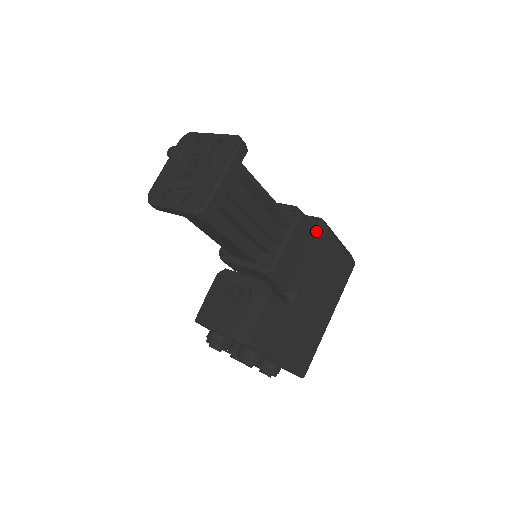
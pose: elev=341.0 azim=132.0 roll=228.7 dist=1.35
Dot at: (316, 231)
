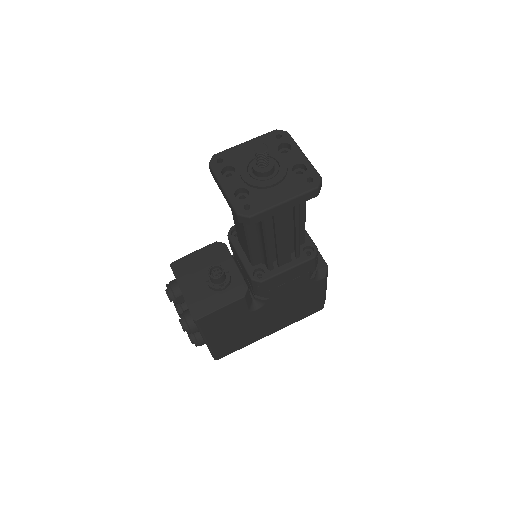
Dot at: (316, 273)
